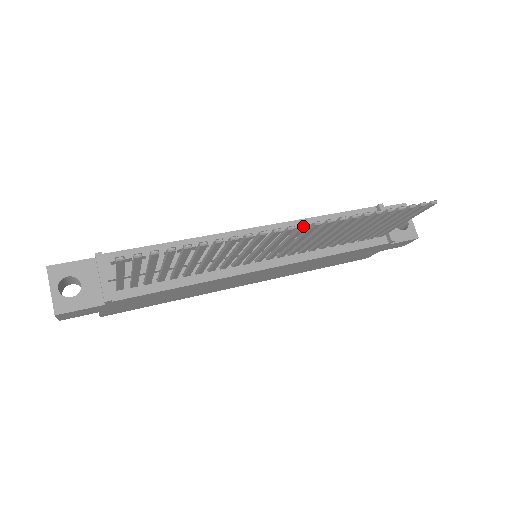
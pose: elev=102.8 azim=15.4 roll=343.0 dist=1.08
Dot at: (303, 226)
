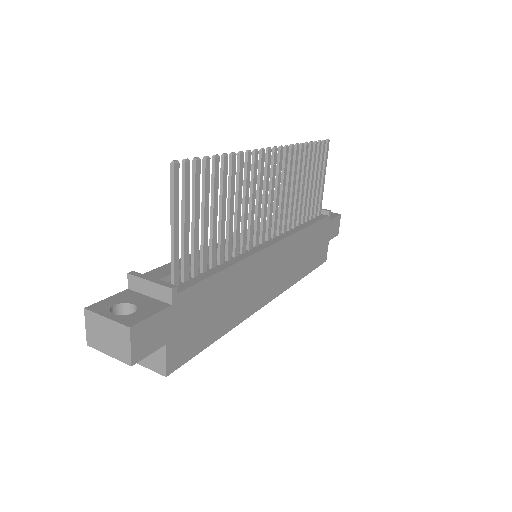
Dot at: (274, 147)
